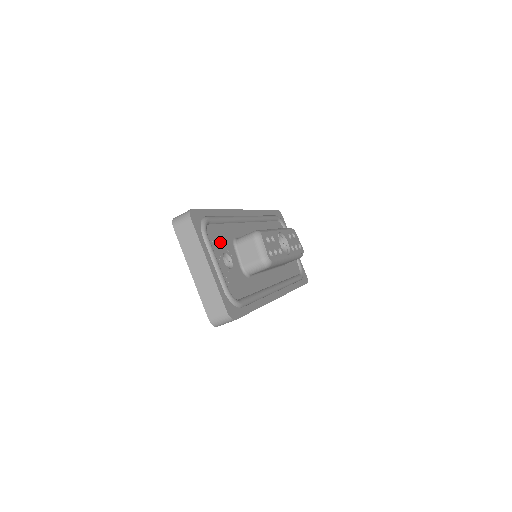
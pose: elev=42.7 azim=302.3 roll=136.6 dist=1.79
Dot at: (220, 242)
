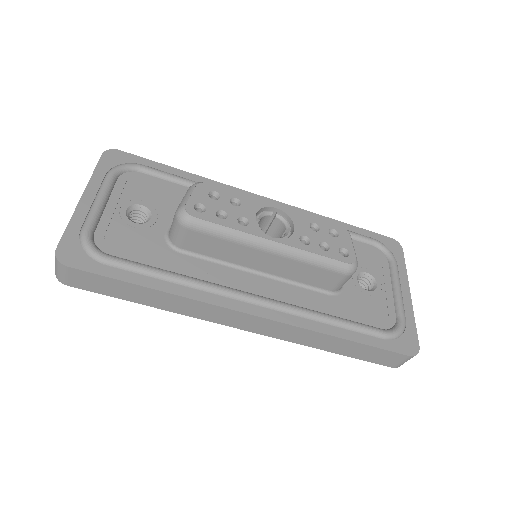
Dot at: (145, 194)
